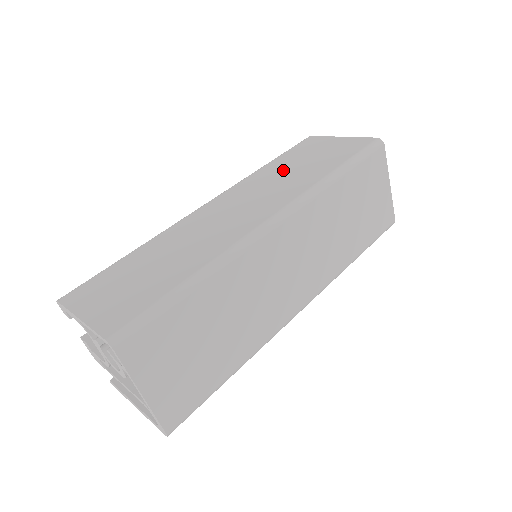
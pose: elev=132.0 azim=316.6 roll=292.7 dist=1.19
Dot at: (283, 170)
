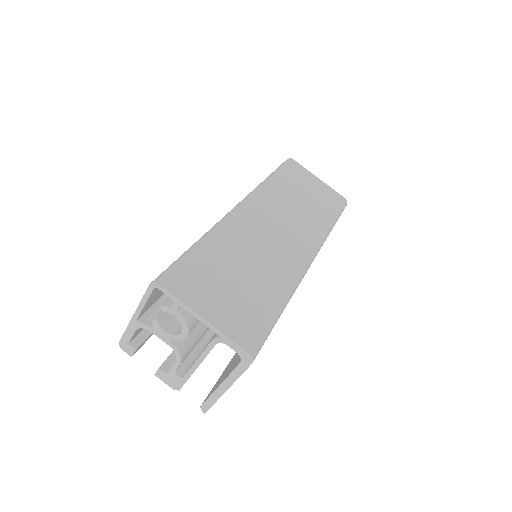
Dot at: occluded
